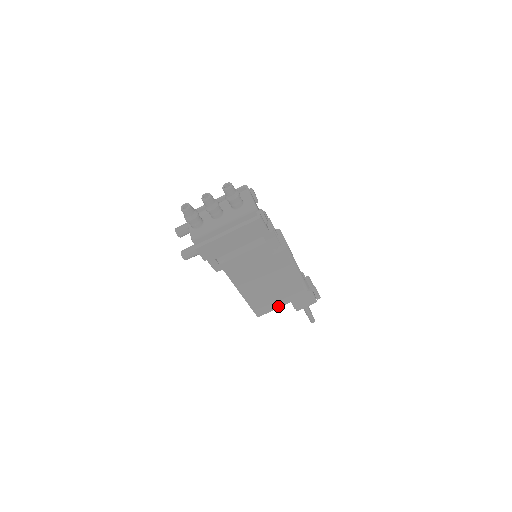
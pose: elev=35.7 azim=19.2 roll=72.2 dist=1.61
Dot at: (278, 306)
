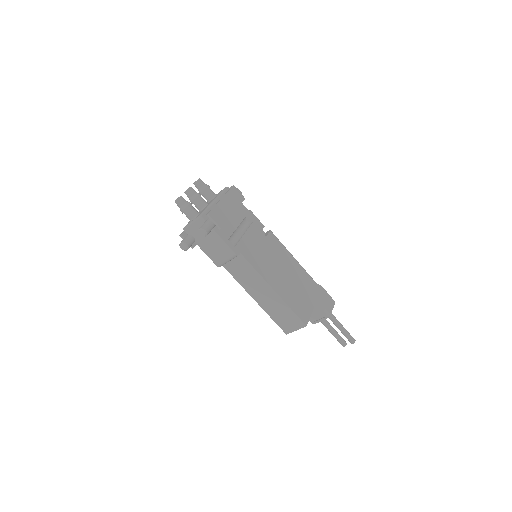
Dot at: (311, 308)
